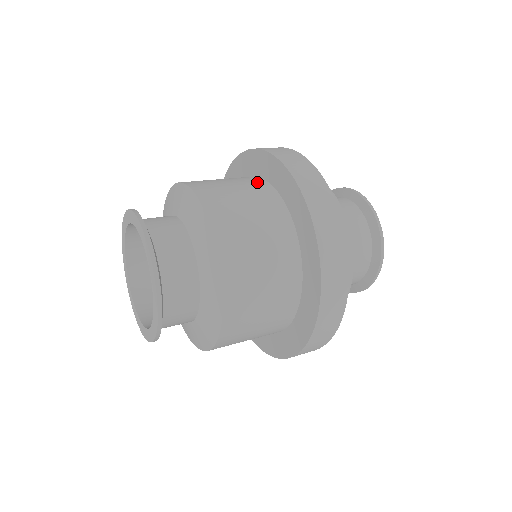
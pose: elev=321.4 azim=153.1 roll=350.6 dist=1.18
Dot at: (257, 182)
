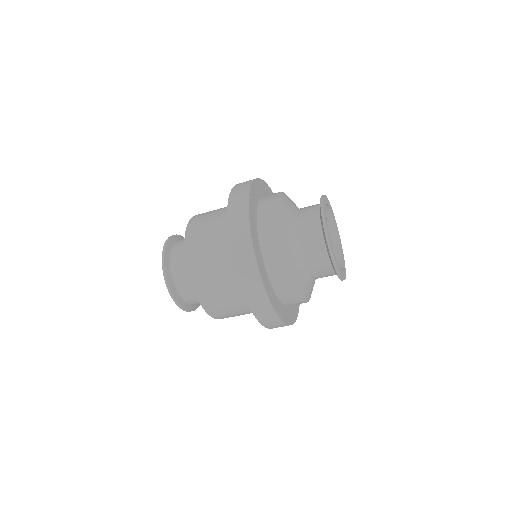
Dot at: occluded
